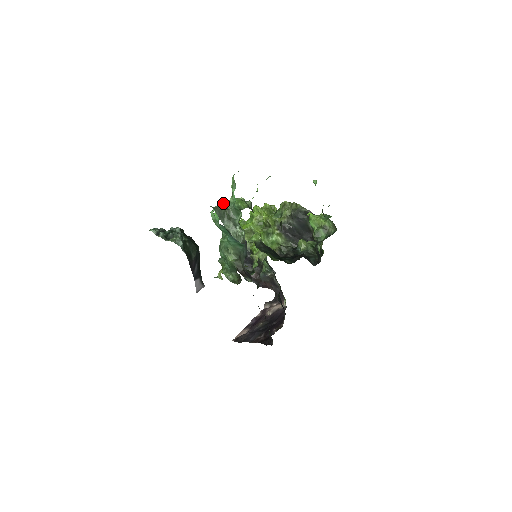
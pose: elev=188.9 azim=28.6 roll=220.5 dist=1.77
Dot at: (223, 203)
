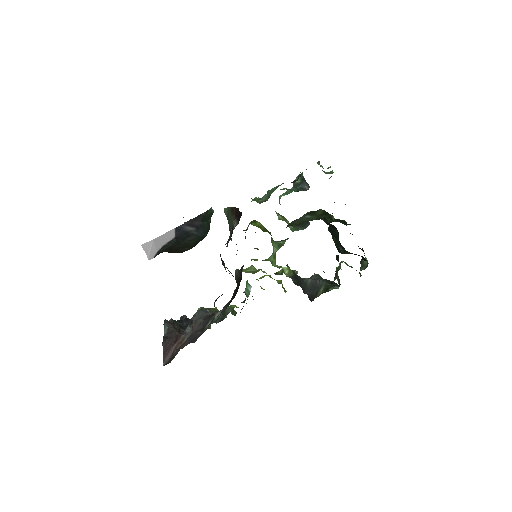
Dot at: occluded
